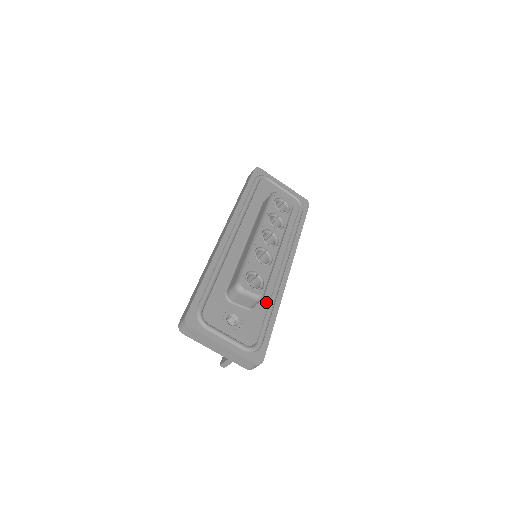
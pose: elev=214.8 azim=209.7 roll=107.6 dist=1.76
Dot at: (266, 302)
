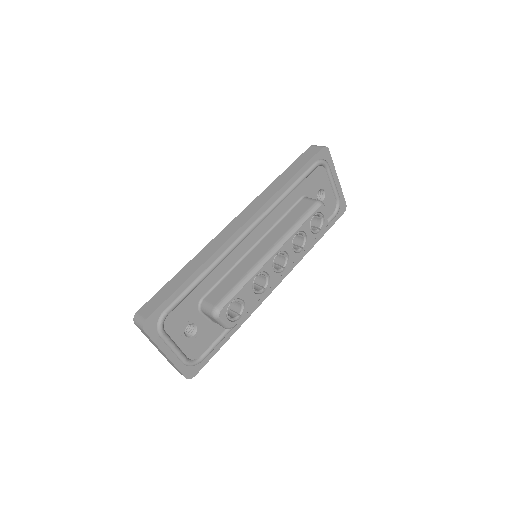
Dot at: occluded
